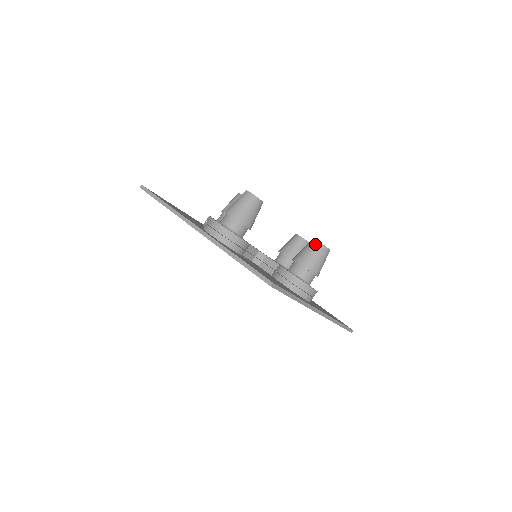
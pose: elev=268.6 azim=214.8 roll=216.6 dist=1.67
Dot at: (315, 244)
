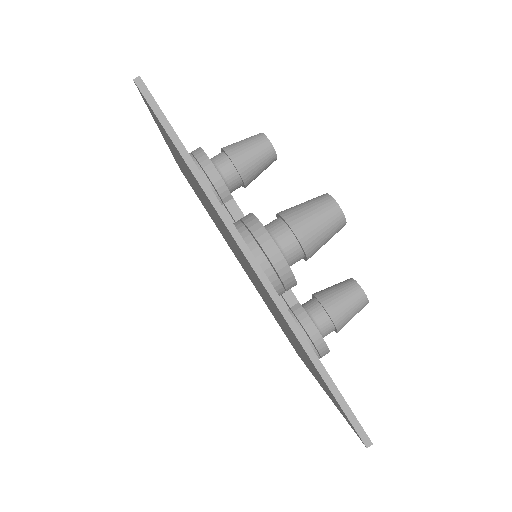
Dot at: (360, 295)
